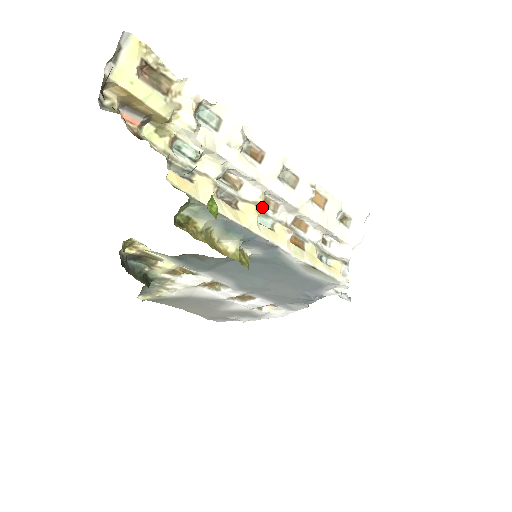
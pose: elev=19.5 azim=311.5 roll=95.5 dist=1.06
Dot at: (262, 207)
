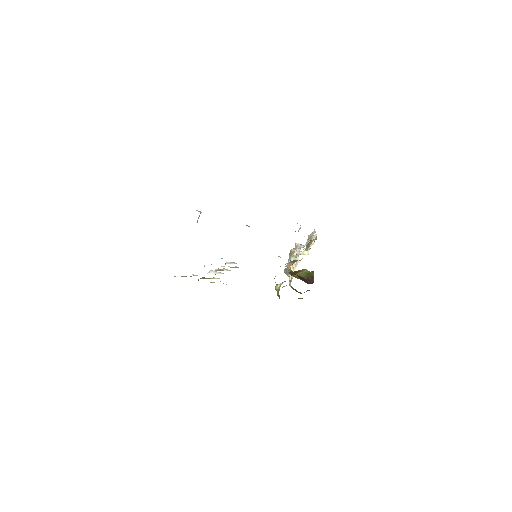
Dot at: occluded
